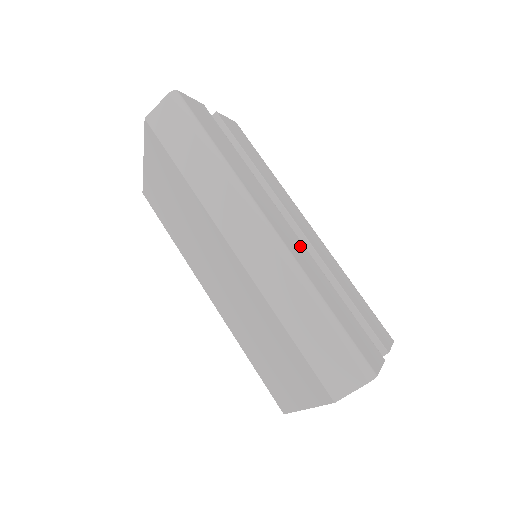
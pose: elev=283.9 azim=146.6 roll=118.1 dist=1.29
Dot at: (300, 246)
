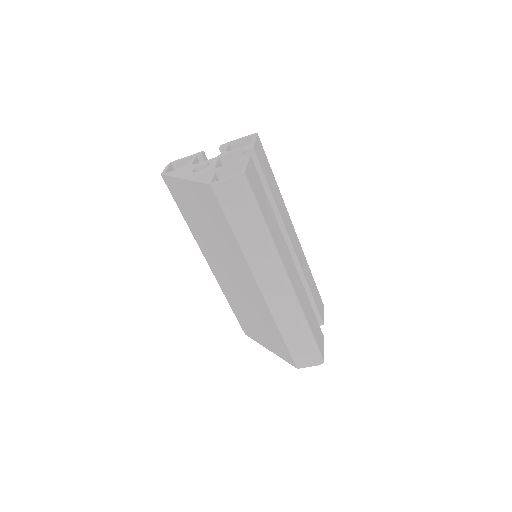
Dot at: (298, 278)
